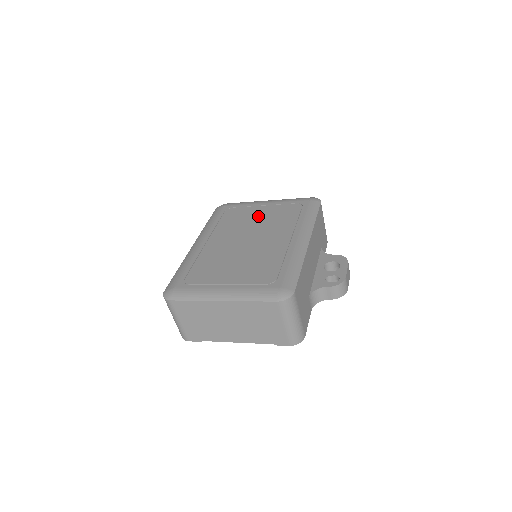
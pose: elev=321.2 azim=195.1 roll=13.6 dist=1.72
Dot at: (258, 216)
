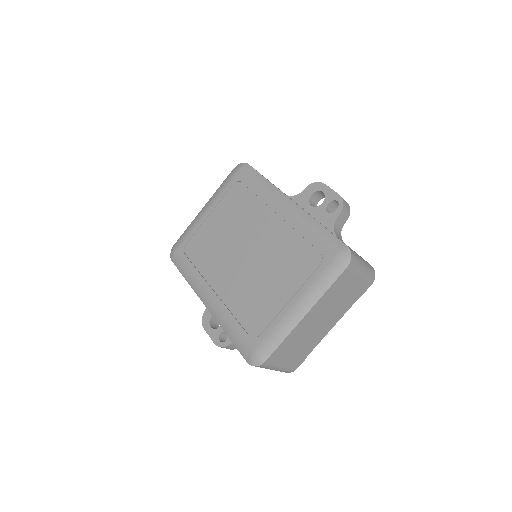
Dot at: (220, 227)
